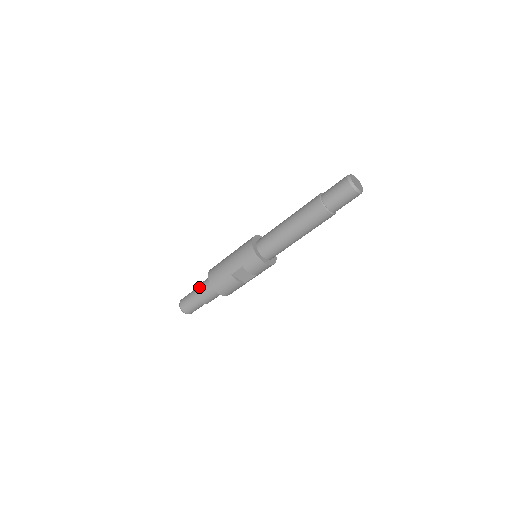
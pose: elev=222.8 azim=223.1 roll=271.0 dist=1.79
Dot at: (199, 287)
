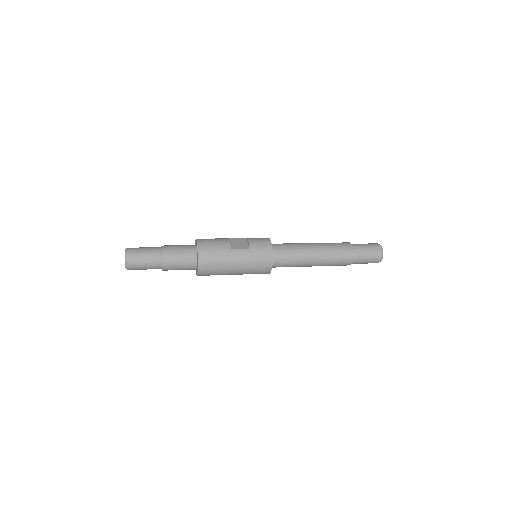
Dot at: (173, 266)
